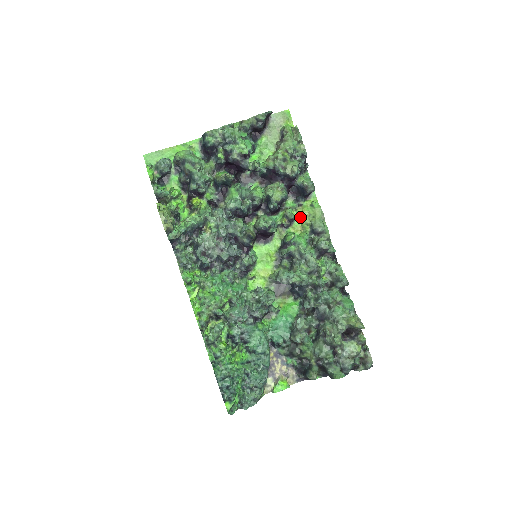
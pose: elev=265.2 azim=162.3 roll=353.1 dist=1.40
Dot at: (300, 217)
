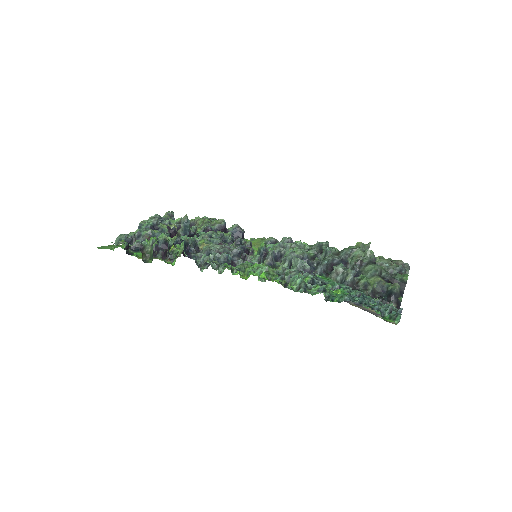
Dot at: (253, 247)
